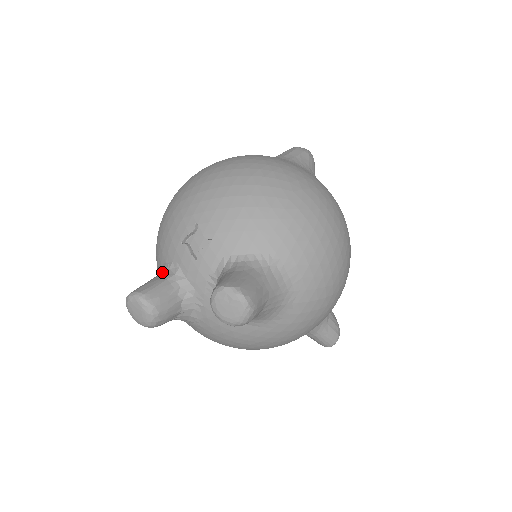
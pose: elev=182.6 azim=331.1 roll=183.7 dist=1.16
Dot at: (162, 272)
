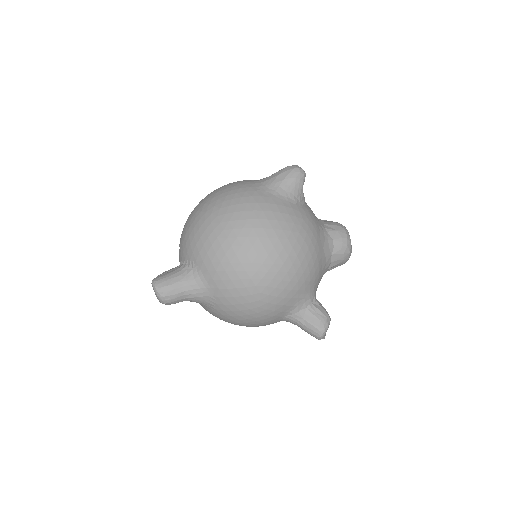
Dot at: occluded
